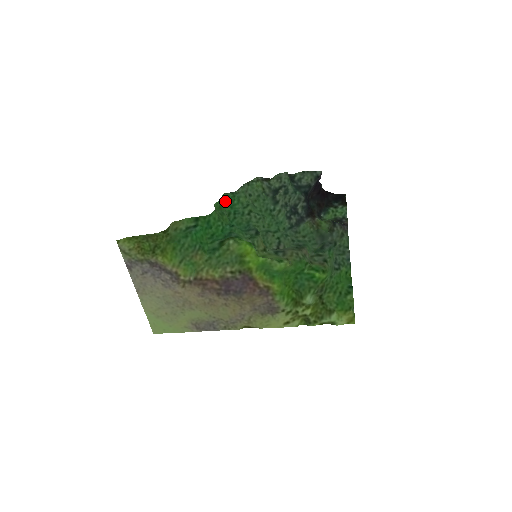
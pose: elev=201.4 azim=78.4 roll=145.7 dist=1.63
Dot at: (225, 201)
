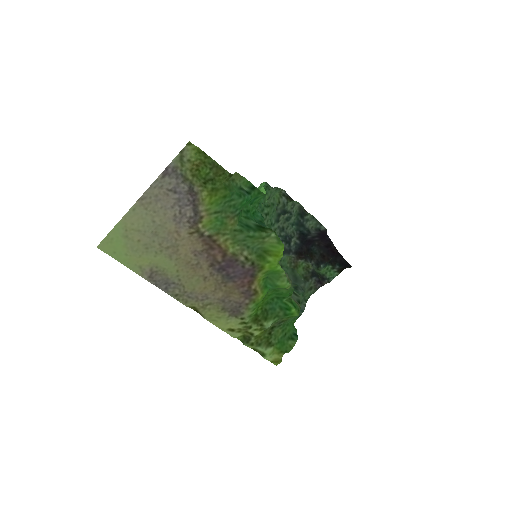
Dot at: occluded
